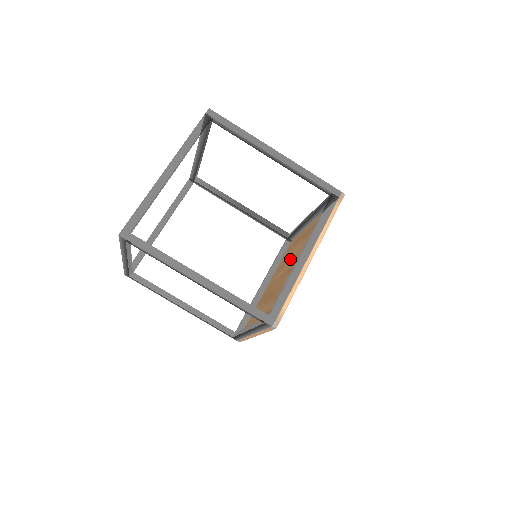
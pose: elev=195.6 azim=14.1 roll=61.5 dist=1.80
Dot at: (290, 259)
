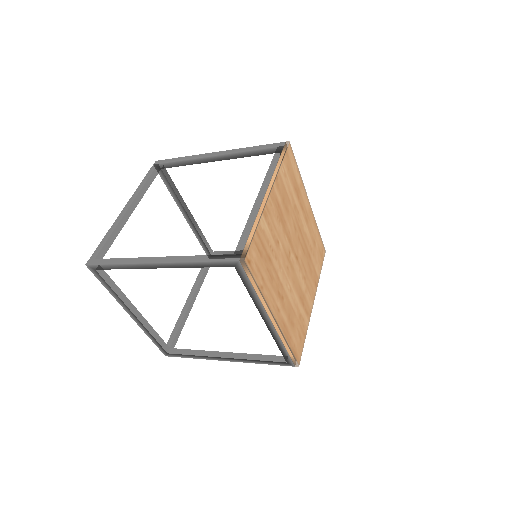
Dot at: occluded
